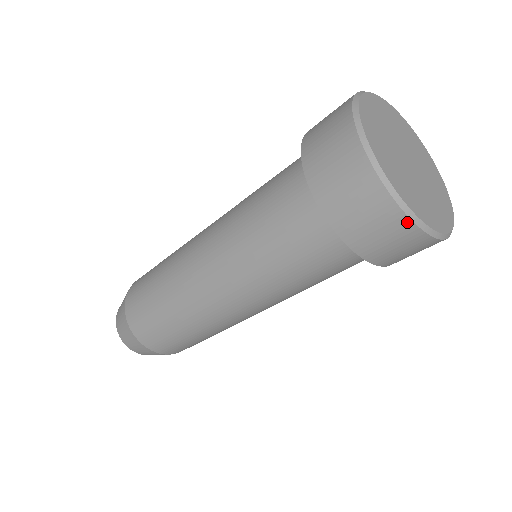
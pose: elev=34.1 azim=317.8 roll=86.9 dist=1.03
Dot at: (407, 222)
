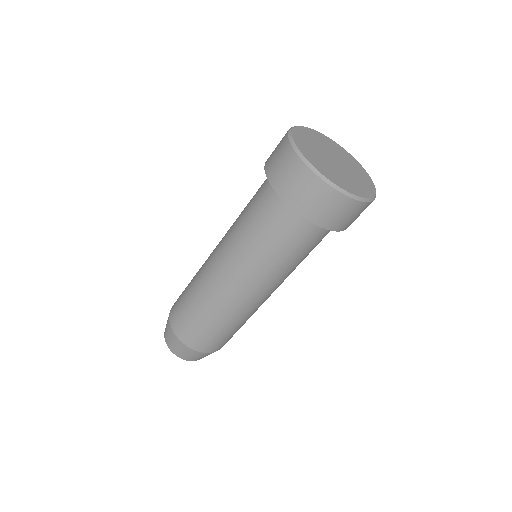
Dot at: (337, 194)
